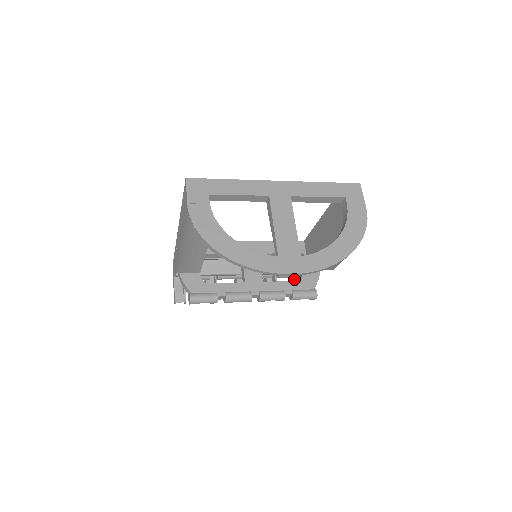
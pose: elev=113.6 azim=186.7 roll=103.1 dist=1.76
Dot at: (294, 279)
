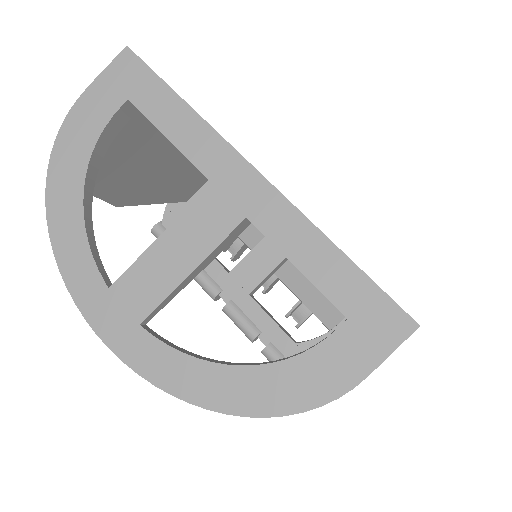
Dot at: occluded
